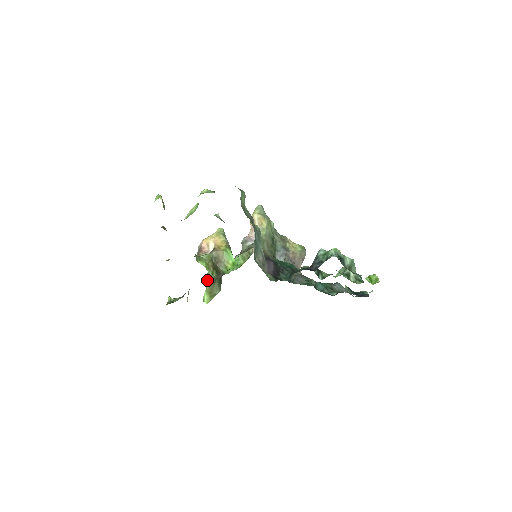
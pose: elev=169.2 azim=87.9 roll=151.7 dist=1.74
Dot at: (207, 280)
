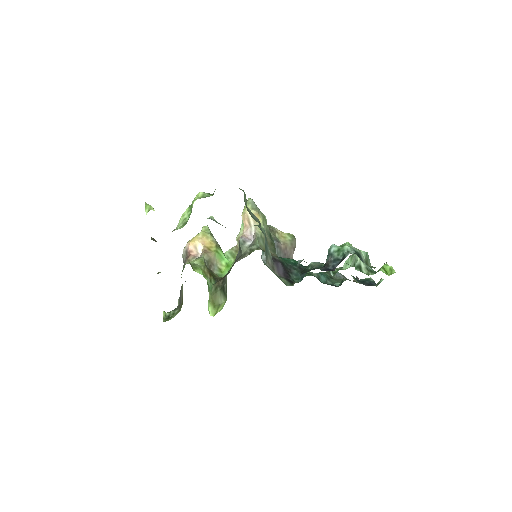
Dot at: (208, 290)
